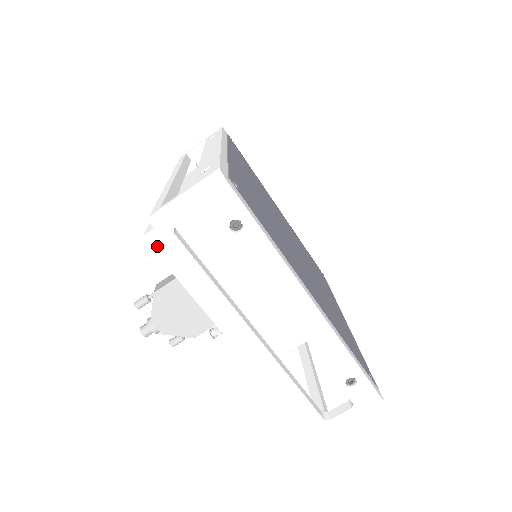
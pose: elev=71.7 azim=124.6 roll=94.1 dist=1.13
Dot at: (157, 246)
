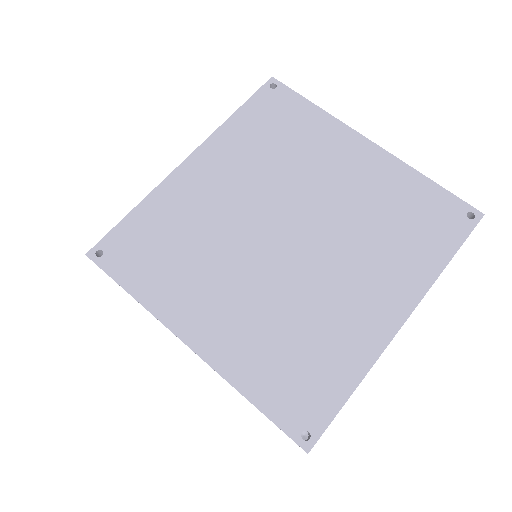
Dot at: occluded
